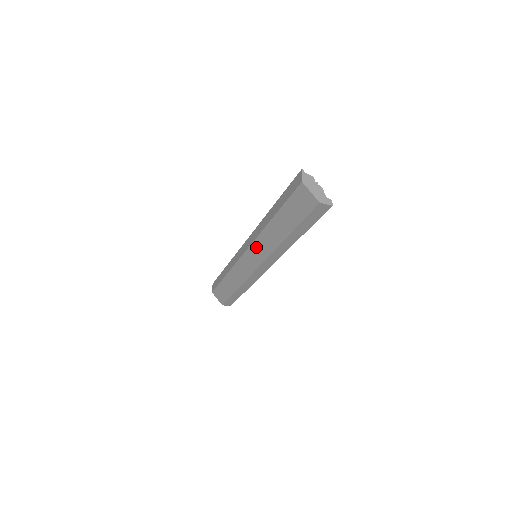
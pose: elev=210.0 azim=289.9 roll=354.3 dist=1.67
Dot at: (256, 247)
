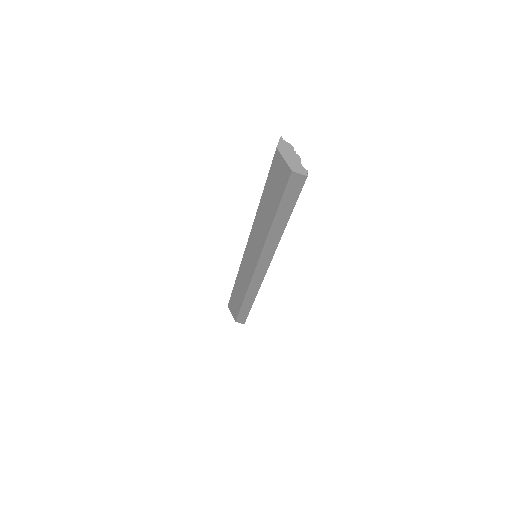
Dot at: (252, 242)
